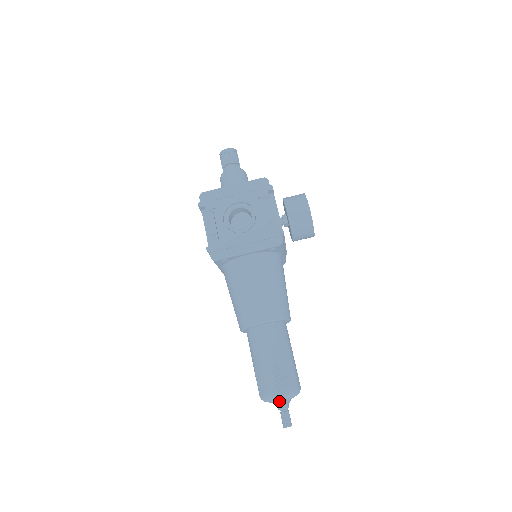
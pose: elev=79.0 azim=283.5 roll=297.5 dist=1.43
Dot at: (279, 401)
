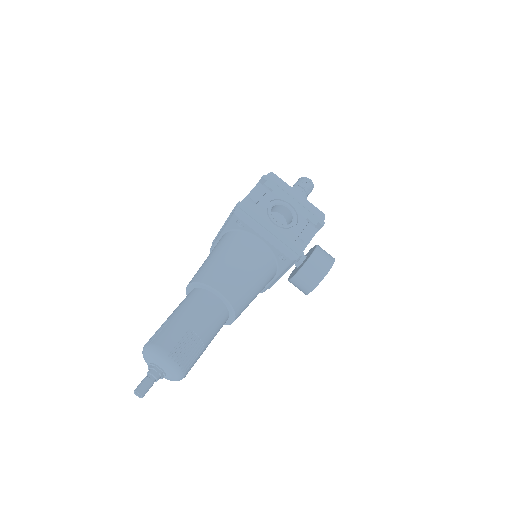
Dot at: (159, 364)
